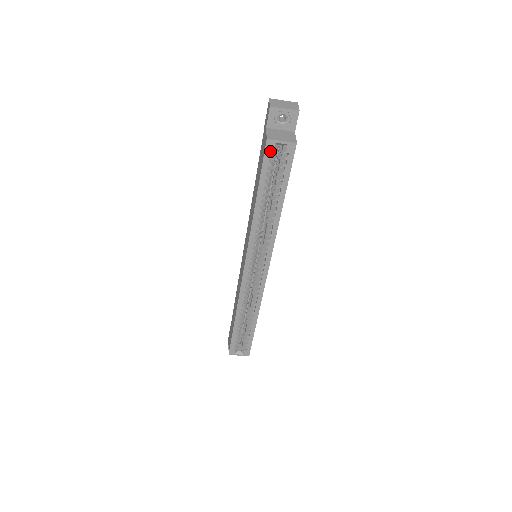
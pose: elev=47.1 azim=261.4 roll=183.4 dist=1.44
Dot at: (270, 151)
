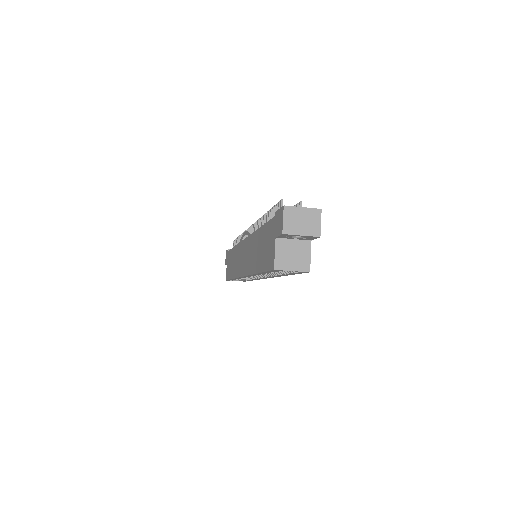
Dot at: (277, 271)
